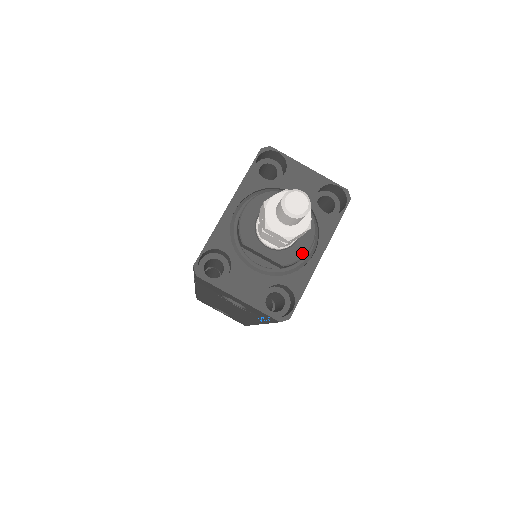
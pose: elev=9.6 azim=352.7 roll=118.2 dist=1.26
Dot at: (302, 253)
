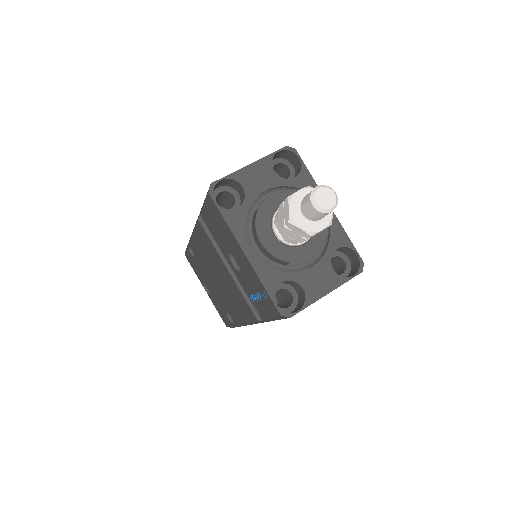
Dot at: occluded
